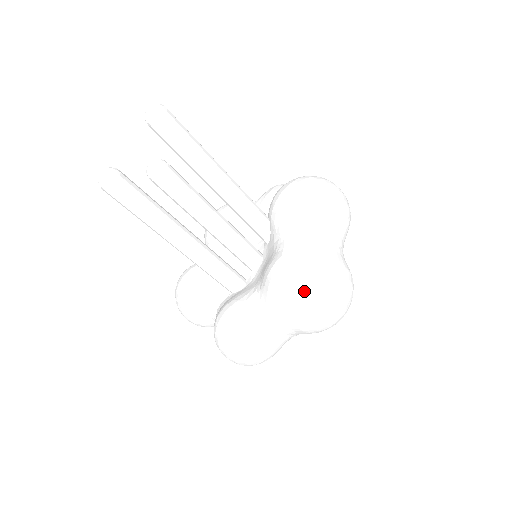
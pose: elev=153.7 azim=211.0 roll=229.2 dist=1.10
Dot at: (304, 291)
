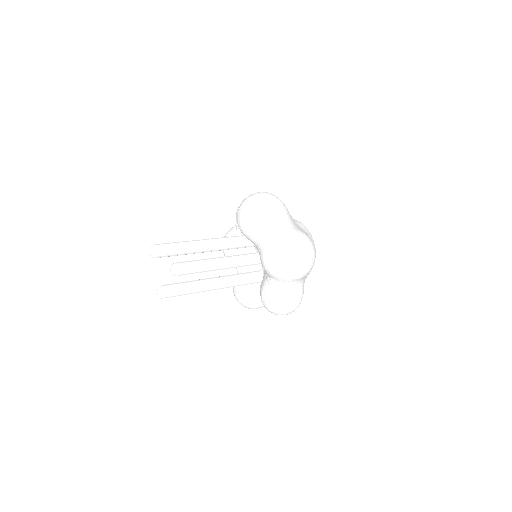
Dot at: (282, 264)
